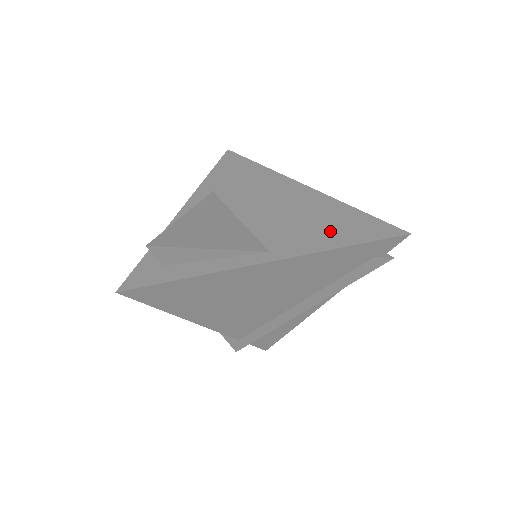
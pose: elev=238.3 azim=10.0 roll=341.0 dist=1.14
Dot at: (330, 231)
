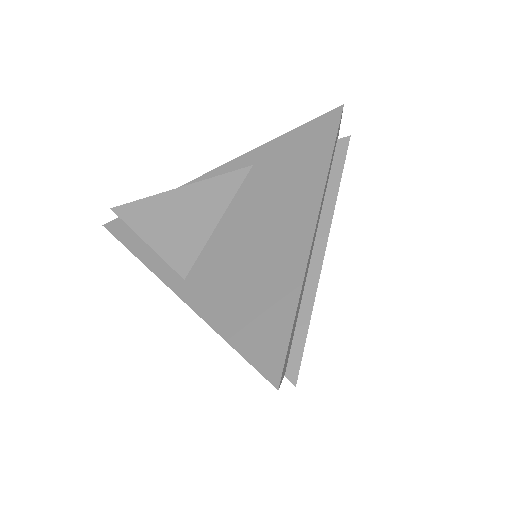
Dot at: (240, 306)
